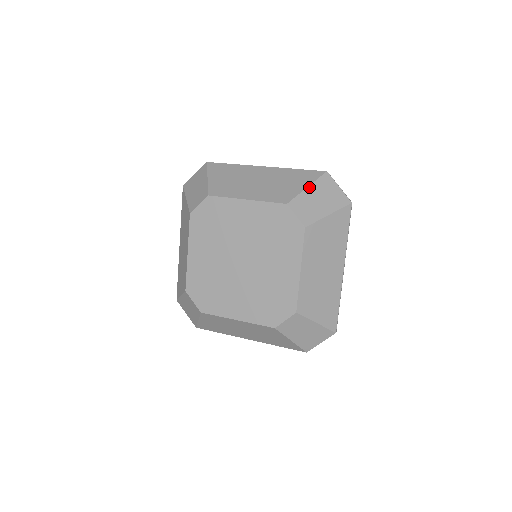
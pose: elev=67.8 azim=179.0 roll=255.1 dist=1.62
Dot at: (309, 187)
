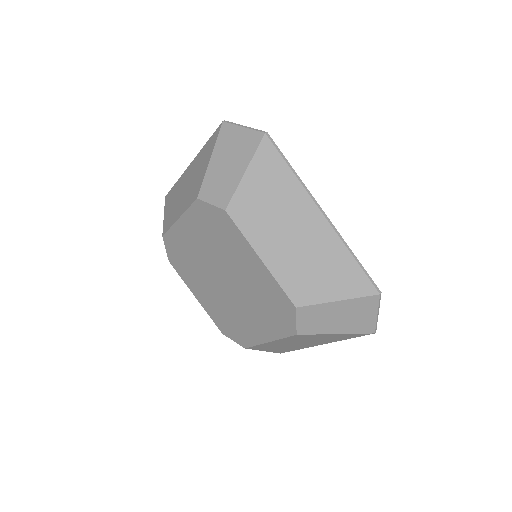
Dot at: (340, 302)
